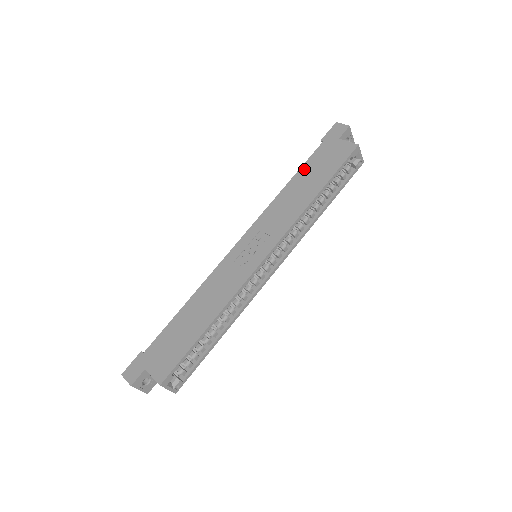
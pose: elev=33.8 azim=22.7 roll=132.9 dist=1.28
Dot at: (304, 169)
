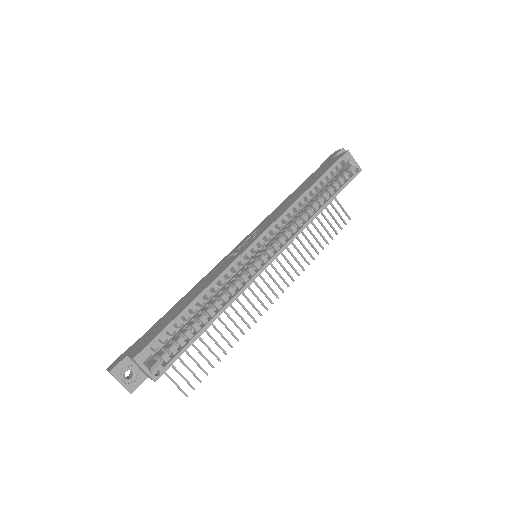
Dot at: (302, 184)
